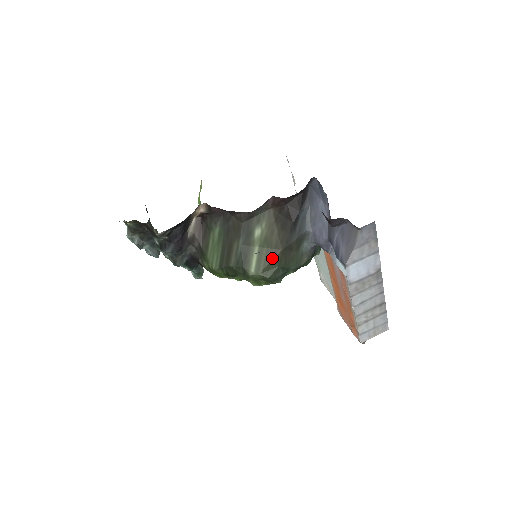
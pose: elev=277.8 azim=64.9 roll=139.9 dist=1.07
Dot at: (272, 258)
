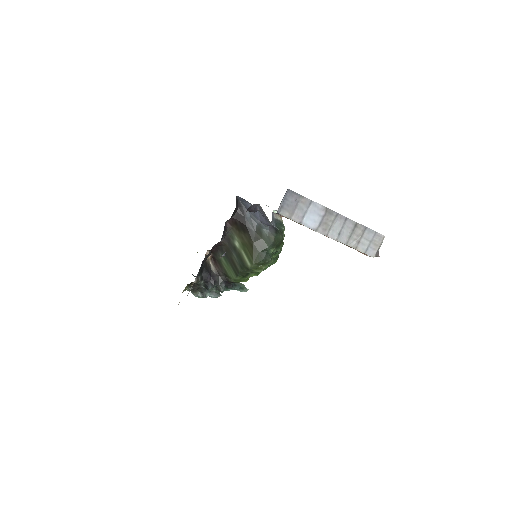
Dot at: (252, 251)
